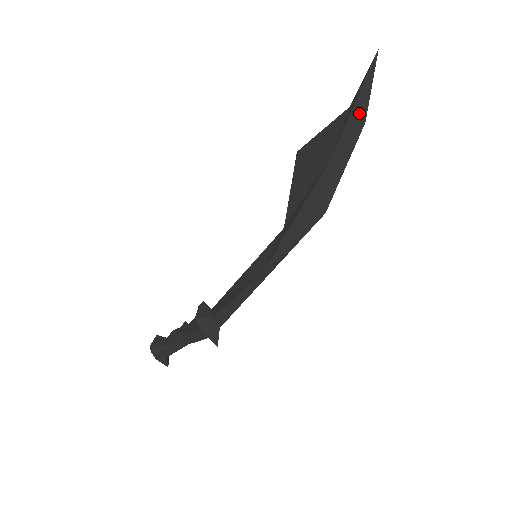
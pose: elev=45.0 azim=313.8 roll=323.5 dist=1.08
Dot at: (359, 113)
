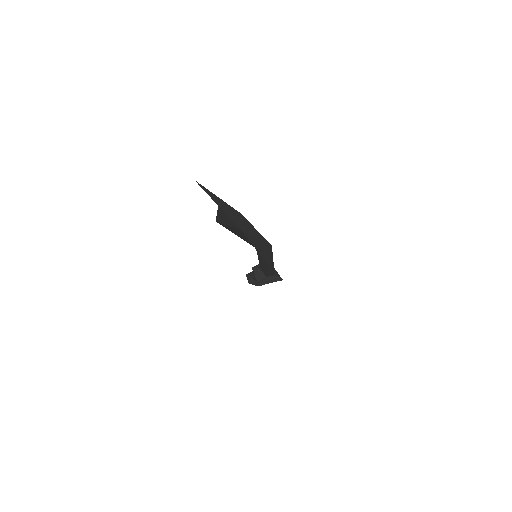
Dot at: (229, 210)
